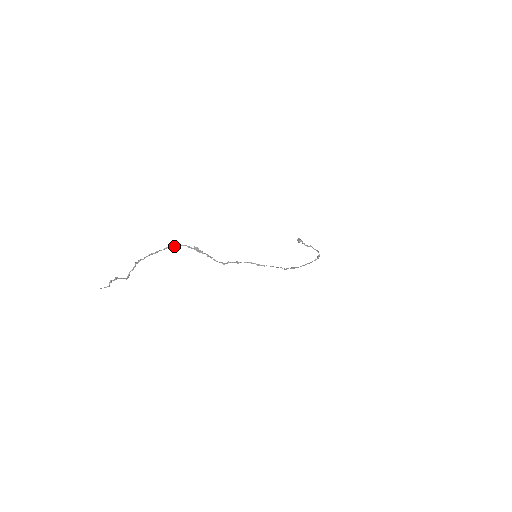
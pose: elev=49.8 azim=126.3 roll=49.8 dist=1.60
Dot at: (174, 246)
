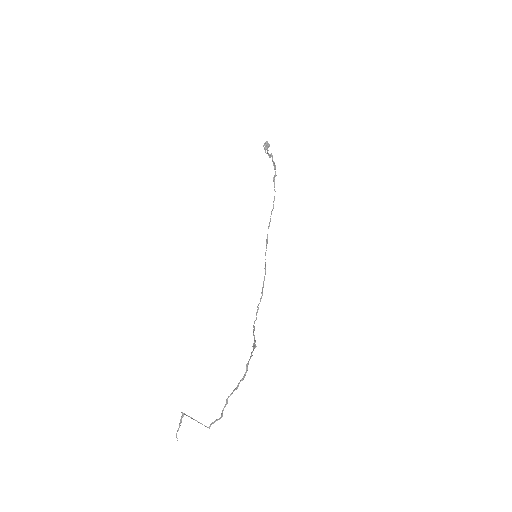
Dot at: (247, 368)
